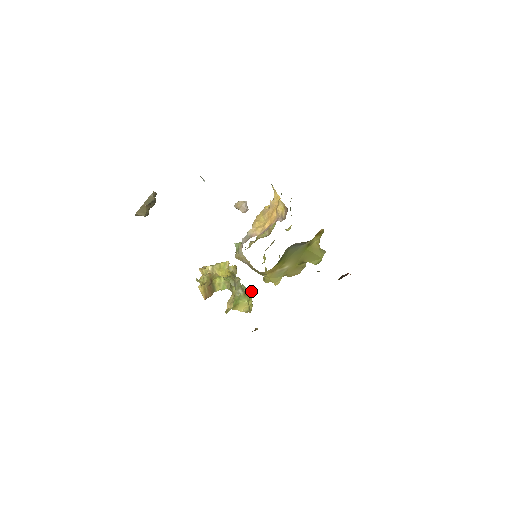
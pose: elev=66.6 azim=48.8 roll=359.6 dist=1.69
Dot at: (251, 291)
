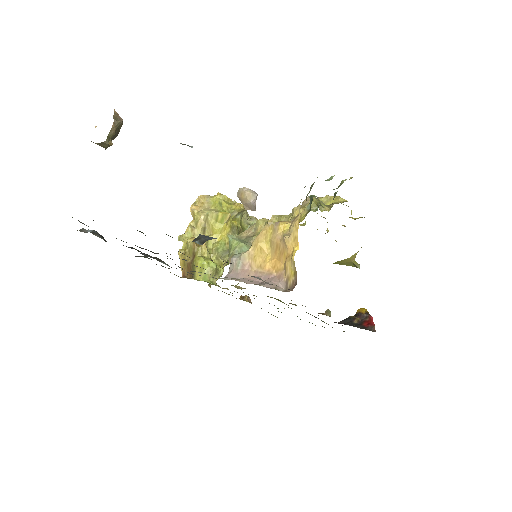
Dot at: occluded
